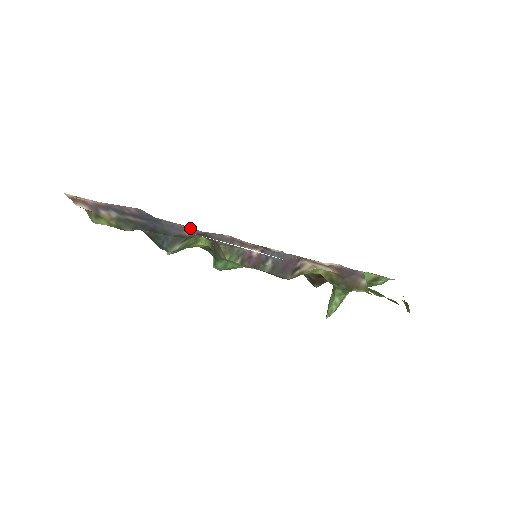
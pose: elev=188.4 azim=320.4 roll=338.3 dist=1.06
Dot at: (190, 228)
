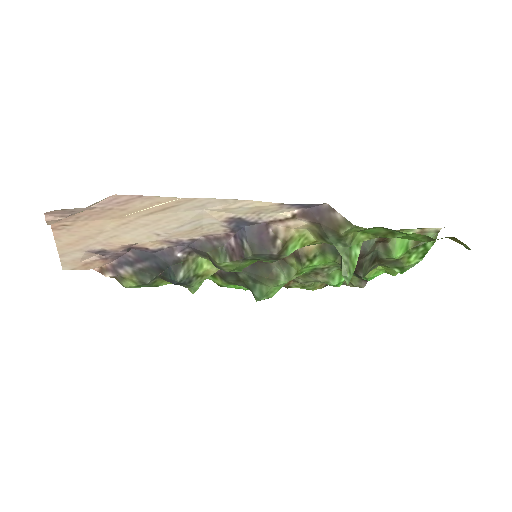
Dot at: (175, 248)
